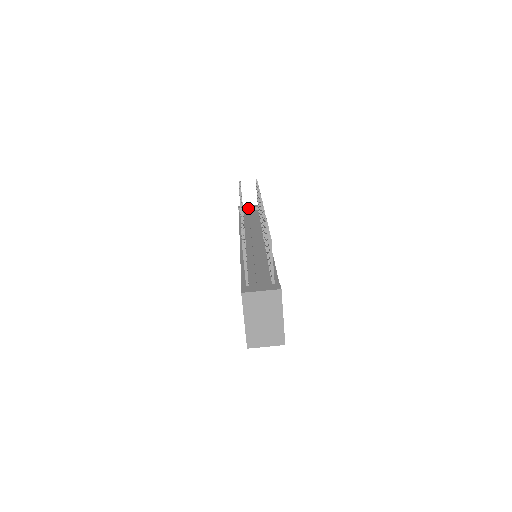
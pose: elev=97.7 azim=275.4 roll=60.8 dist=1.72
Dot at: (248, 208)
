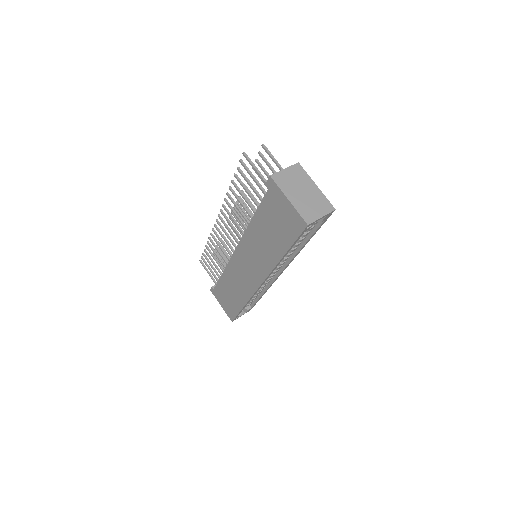
Dot at: occluded
